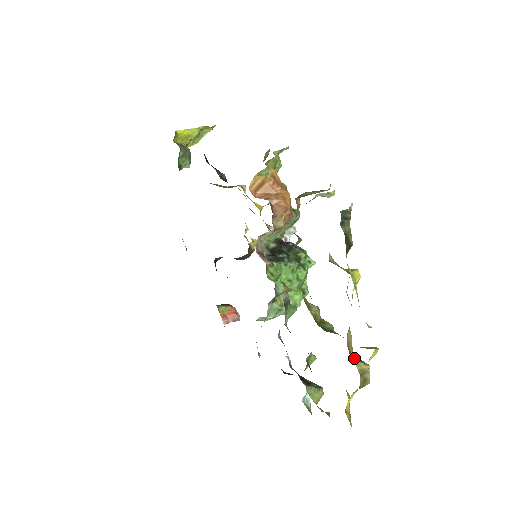
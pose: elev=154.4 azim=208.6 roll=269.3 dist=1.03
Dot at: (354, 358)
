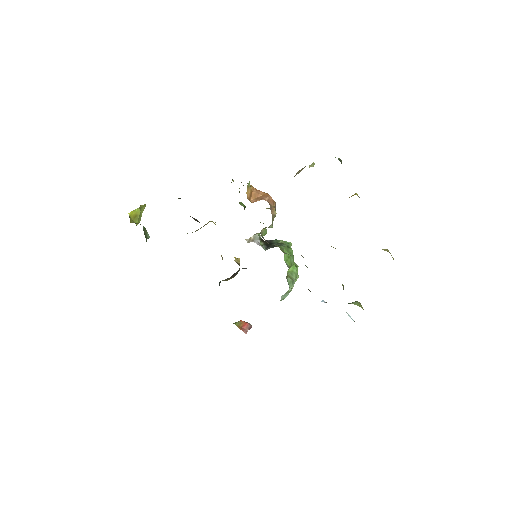
Dot at: occluded
